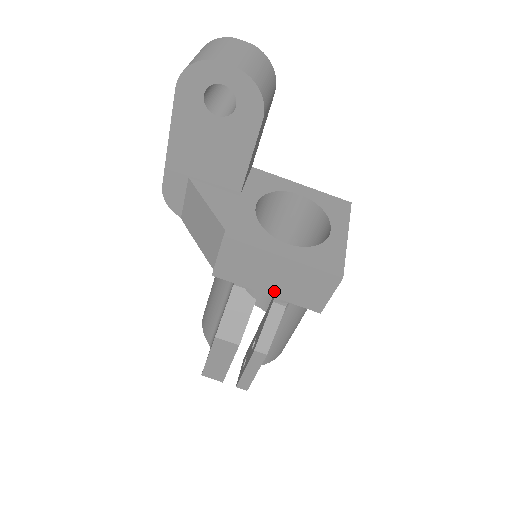
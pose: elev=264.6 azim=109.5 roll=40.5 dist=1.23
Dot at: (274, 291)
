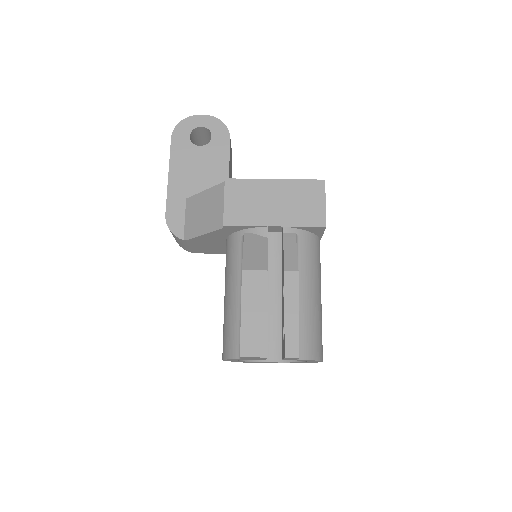
Dot at: (280, 219)
